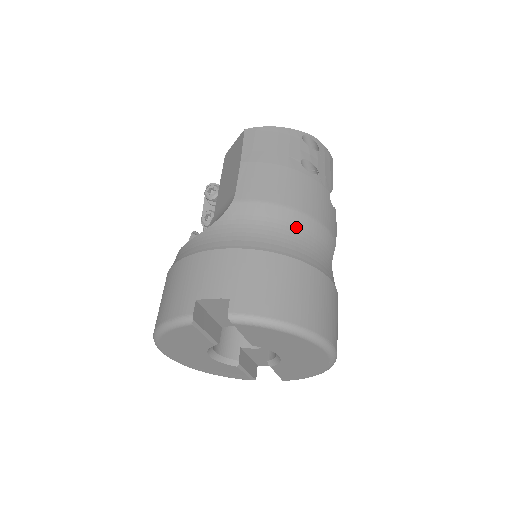
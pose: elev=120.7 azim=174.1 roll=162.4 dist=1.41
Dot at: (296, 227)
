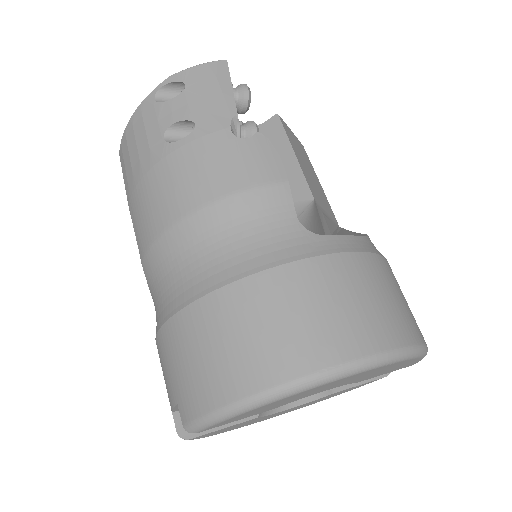
Dot at: (197, 240)
